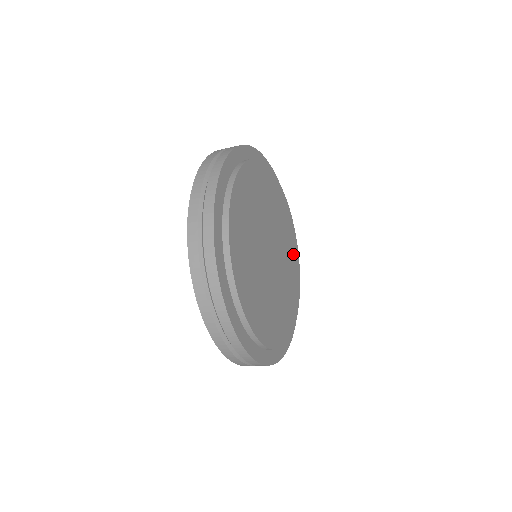
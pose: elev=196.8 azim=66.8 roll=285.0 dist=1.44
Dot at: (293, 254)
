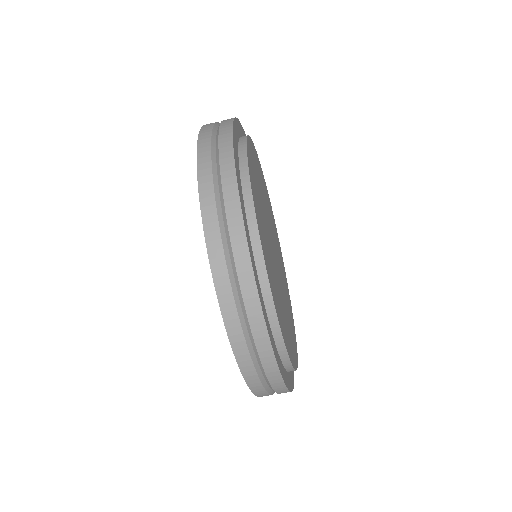
Dot at: (284, 275)
